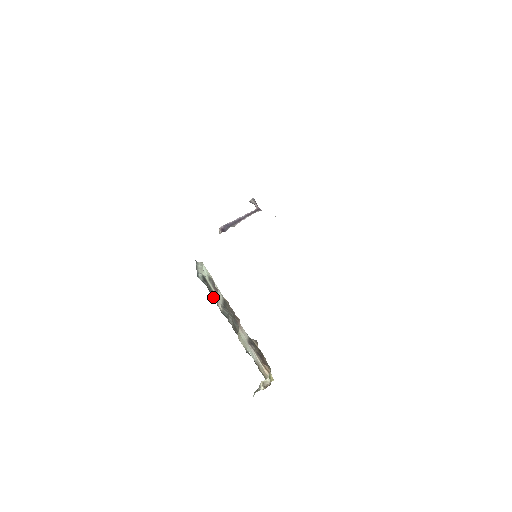
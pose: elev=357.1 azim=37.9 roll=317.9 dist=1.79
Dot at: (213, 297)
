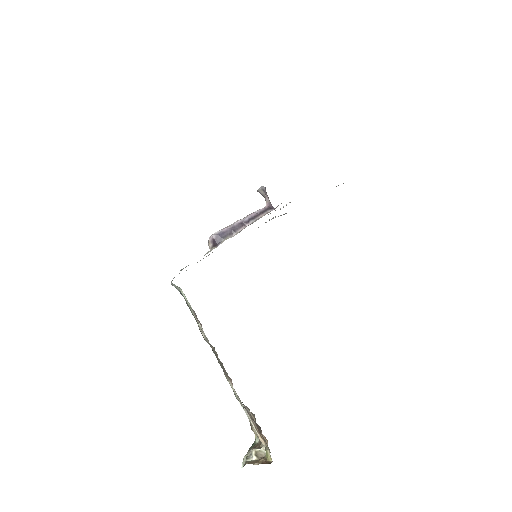
Dot at: occluded
